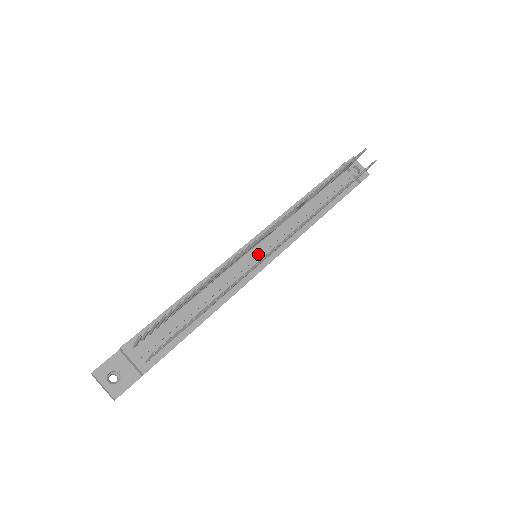
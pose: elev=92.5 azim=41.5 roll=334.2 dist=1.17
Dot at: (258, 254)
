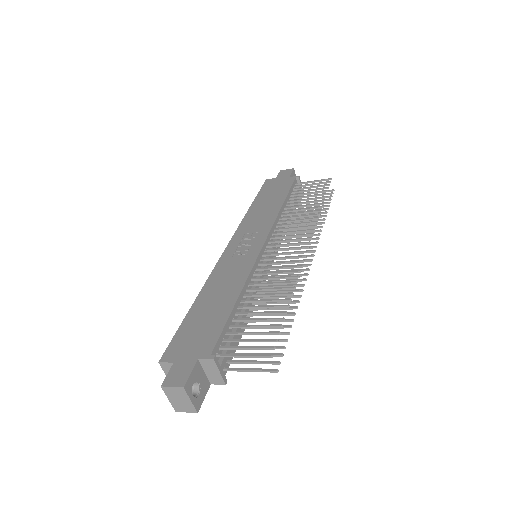
Dot at: occluded
